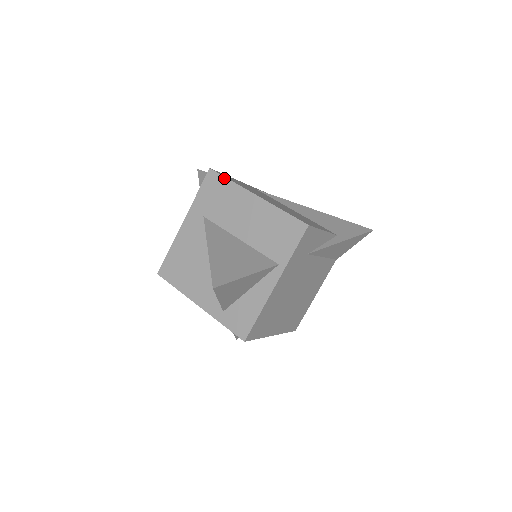
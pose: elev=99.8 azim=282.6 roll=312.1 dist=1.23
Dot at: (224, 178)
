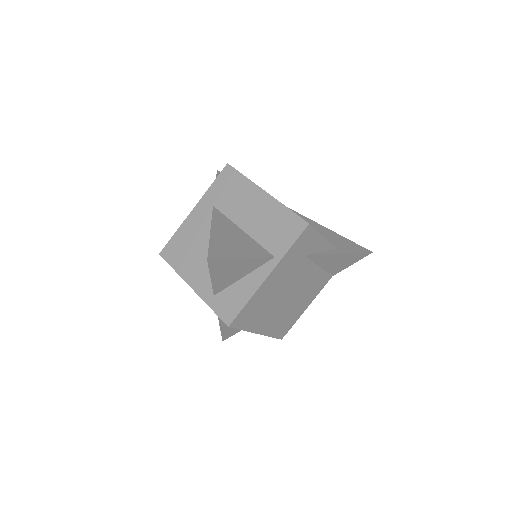
Dot at: (239, 173)
